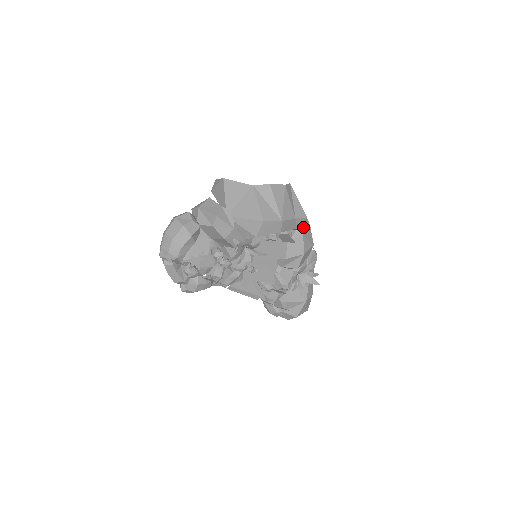
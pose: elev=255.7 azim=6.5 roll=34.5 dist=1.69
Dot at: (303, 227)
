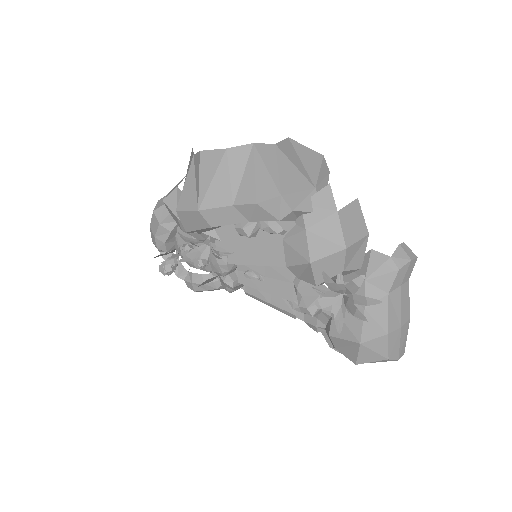
Dot at: (270, 218)
